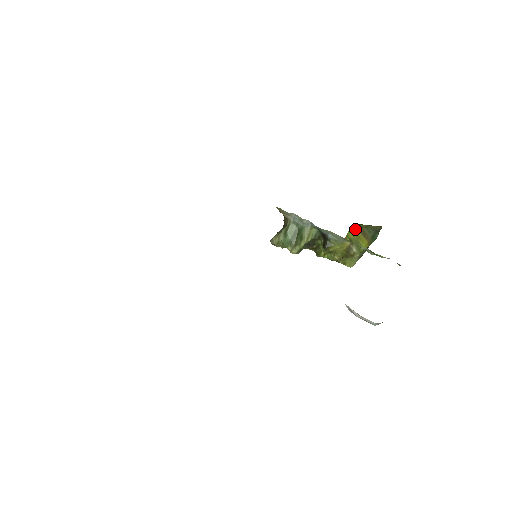
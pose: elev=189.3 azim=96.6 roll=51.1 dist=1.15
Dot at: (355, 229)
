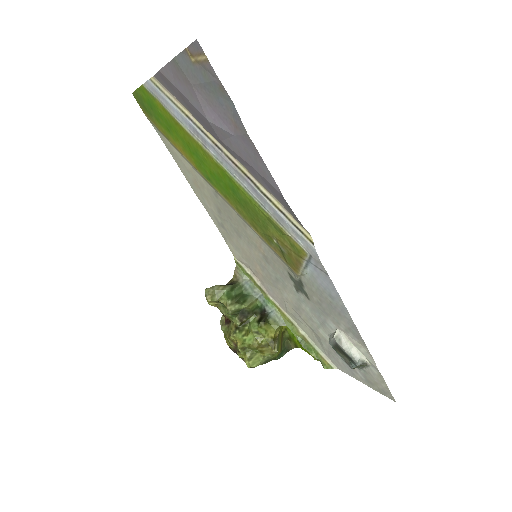
Dot at: (282, 330)
